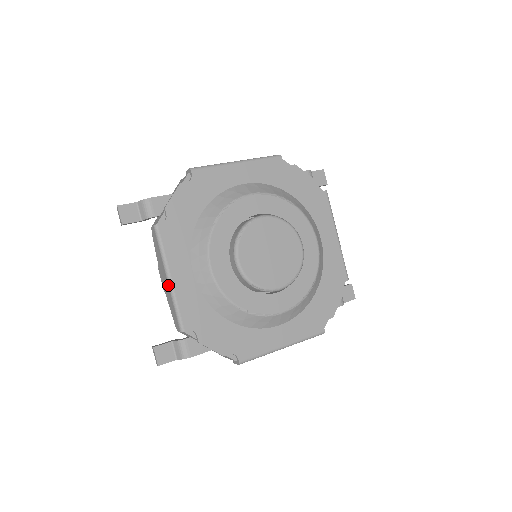
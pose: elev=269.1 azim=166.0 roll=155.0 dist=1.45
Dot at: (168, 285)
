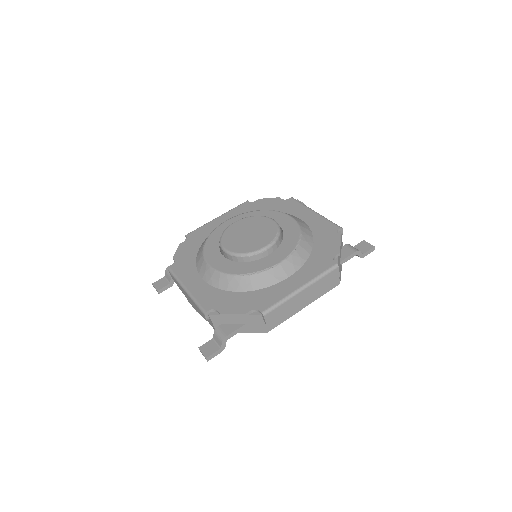
Dot at: (187, 294)
